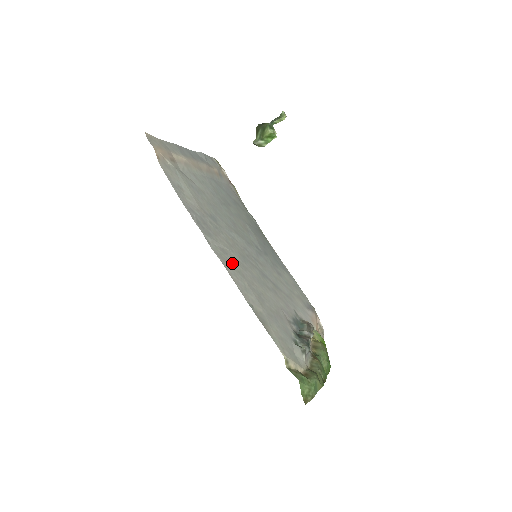
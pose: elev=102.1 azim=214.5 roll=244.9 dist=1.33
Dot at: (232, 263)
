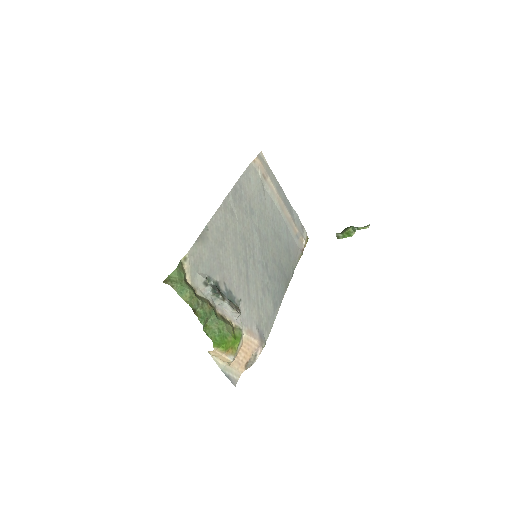
Dot at: (229, 218)
